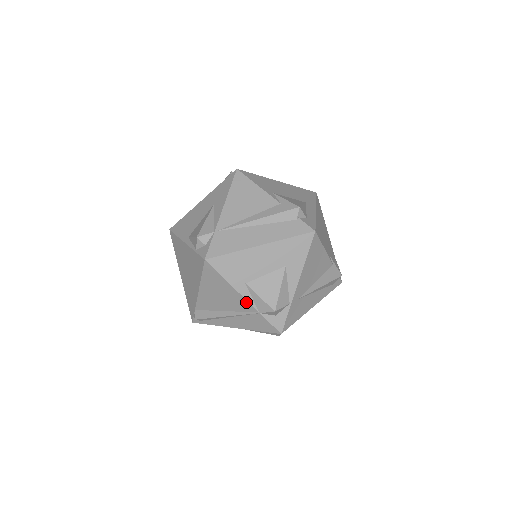
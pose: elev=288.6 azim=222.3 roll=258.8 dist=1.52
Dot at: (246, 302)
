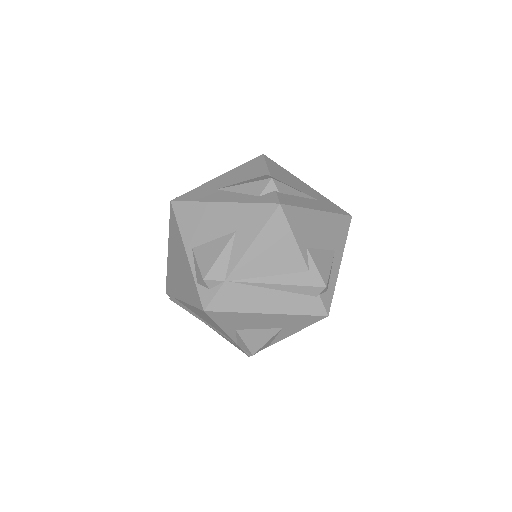
Dot at: (229, 337)
